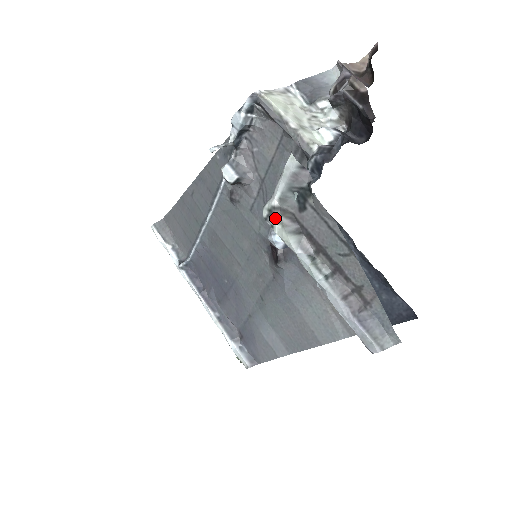
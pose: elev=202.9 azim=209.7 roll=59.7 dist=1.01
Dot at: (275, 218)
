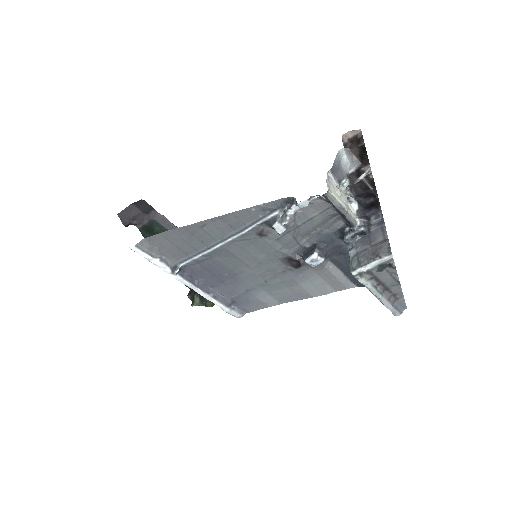
Dot at: (362, 276)
